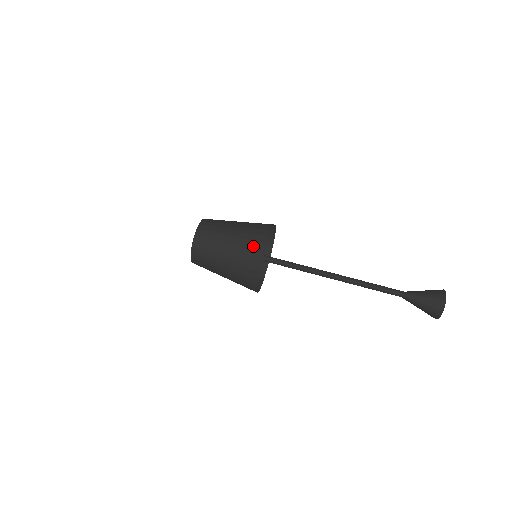
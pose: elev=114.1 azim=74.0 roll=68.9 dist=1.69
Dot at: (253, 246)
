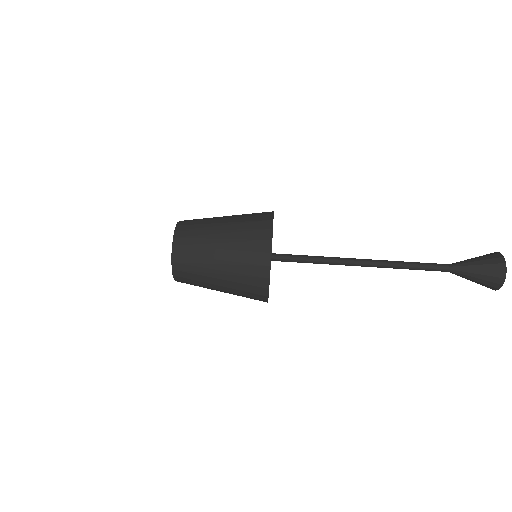
Dot at: (255, 225)
